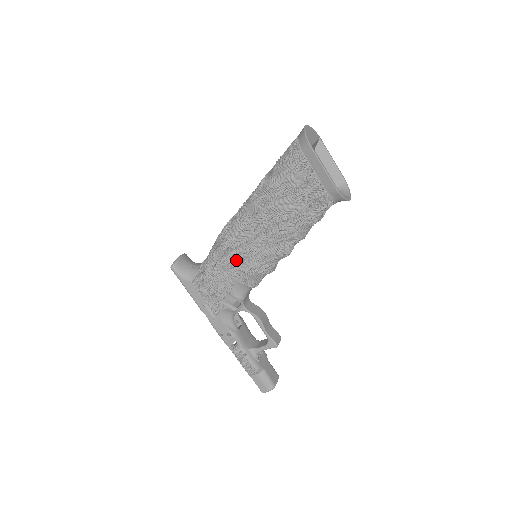
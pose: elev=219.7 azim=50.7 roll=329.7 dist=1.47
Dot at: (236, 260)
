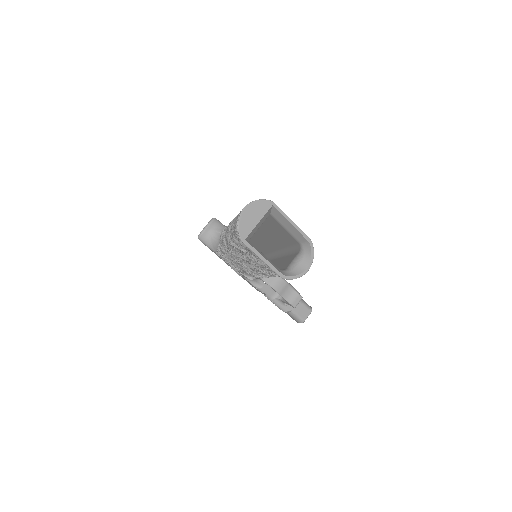
Dot at: occluded
